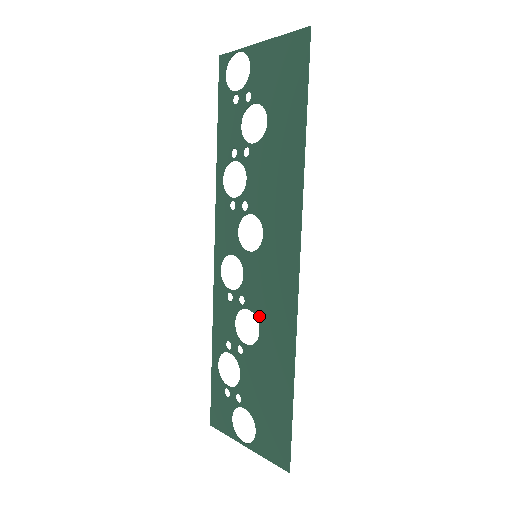
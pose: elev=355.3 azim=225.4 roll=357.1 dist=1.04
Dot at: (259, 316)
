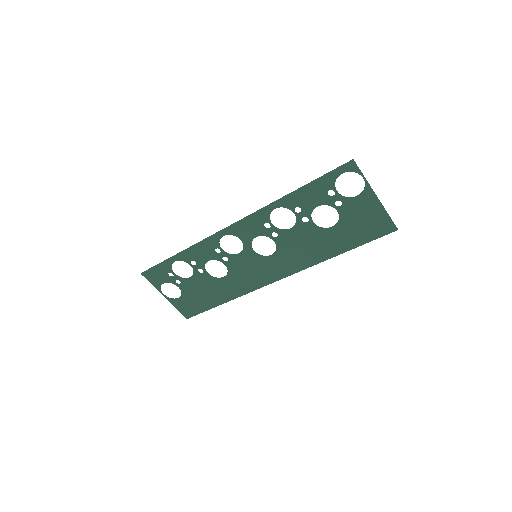
Dot at: (230, 274)
